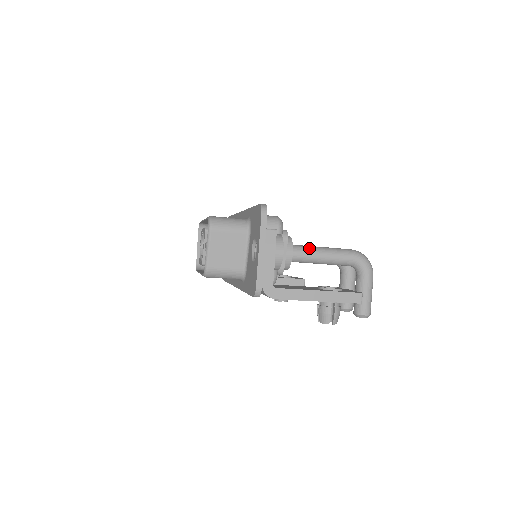
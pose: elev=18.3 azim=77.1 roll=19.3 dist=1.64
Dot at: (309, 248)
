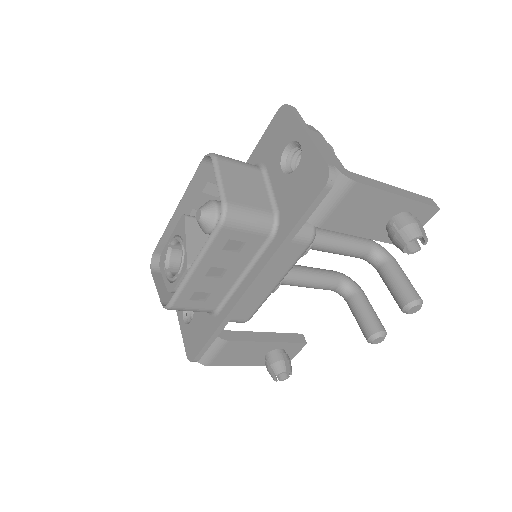
Dot at: occluded
